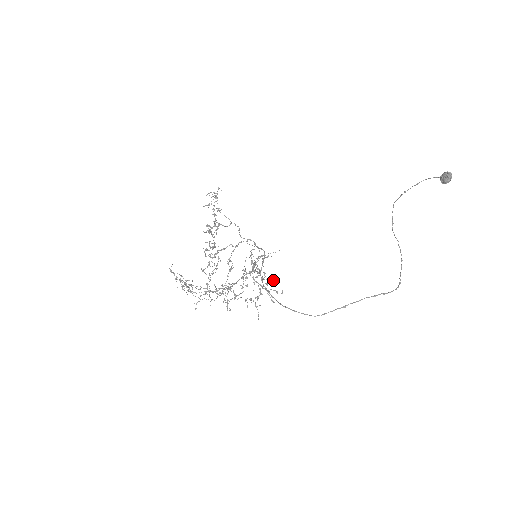
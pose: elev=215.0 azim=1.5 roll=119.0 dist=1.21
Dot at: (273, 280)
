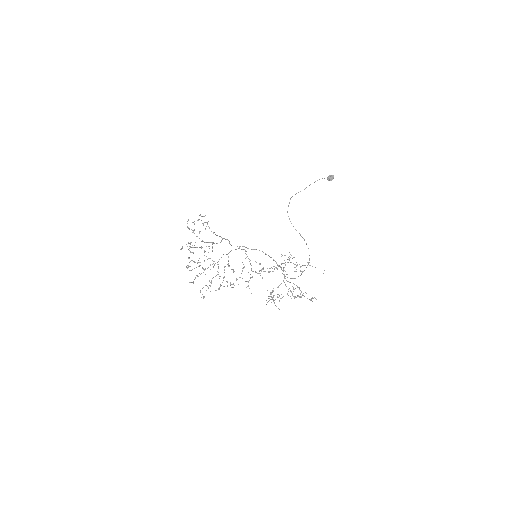
Dot at: (273, 266)
